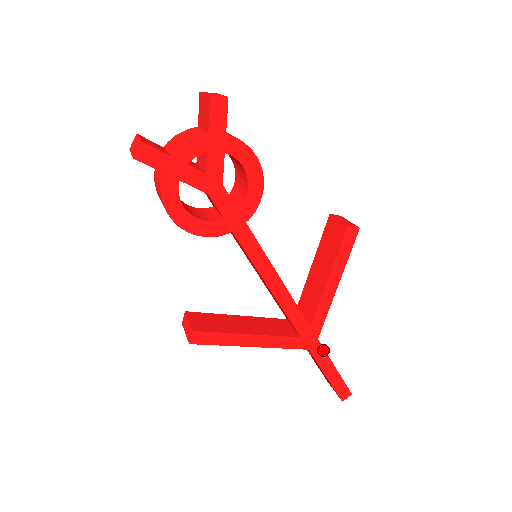
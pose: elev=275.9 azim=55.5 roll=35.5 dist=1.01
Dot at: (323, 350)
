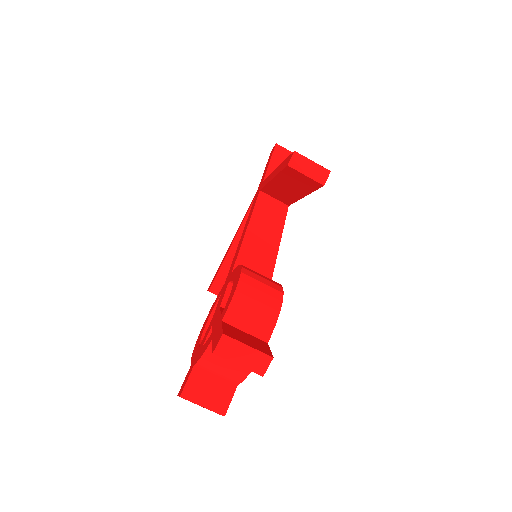
Dot at: occluded
